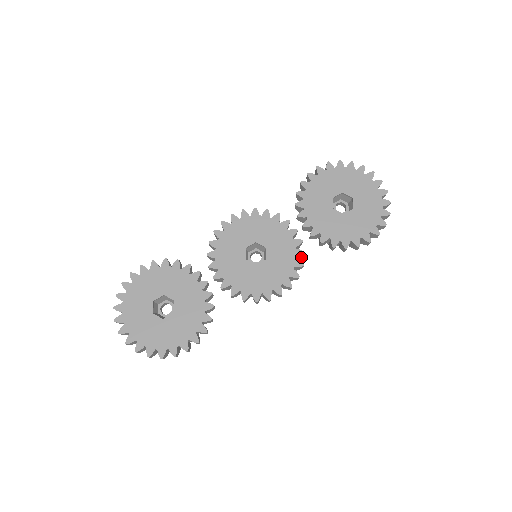
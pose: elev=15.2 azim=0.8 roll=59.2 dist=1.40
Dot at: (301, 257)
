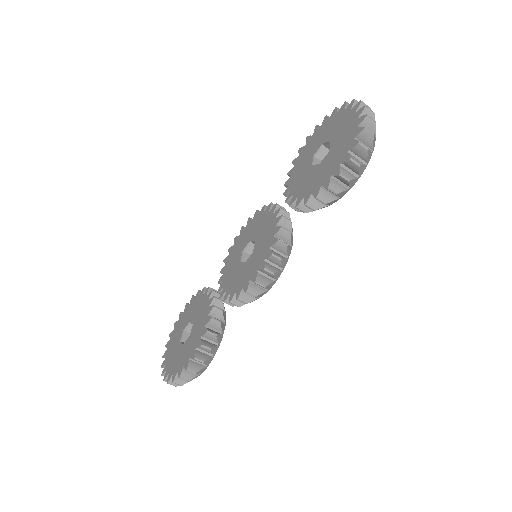
Dot at: (287, 235)
